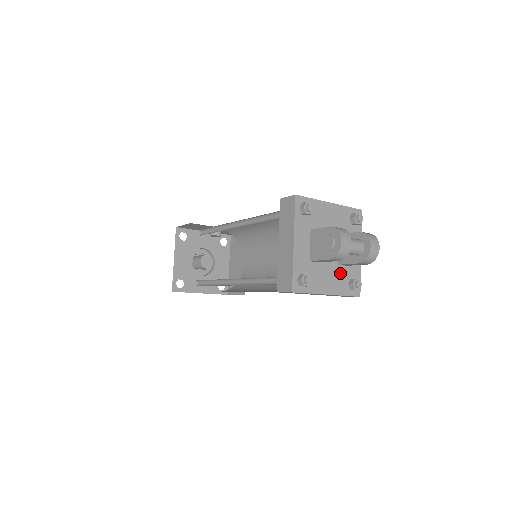
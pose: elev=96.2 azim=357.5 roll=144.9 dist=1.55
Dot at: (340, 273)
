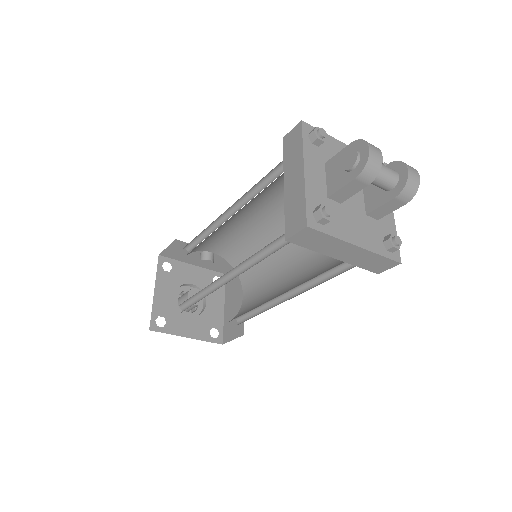
Dot at: (370, 226)
